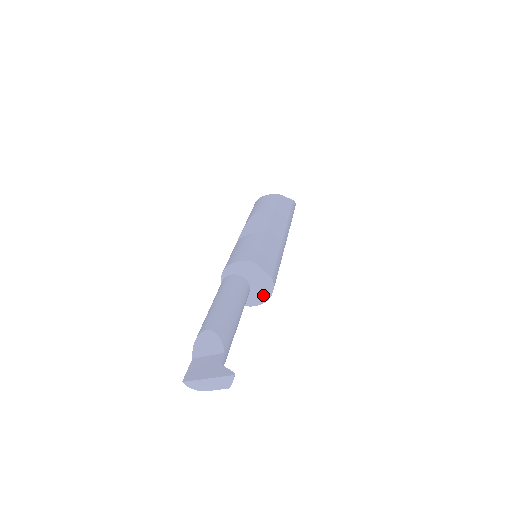
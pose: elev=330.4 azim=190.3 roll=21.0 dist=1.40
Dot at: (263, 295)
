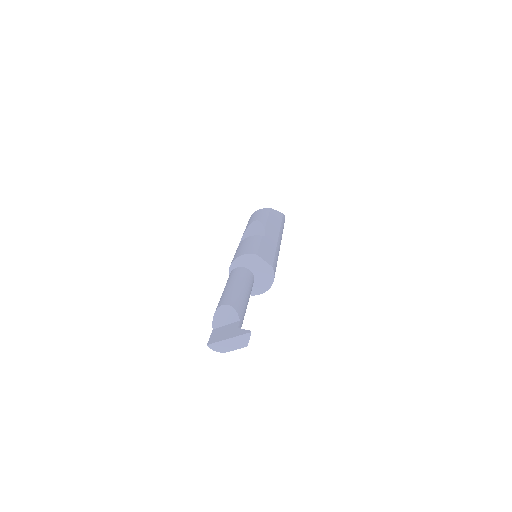
Dot at: (266, 284)
